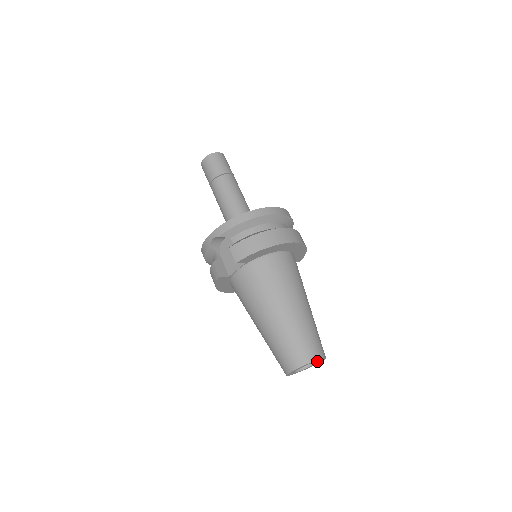
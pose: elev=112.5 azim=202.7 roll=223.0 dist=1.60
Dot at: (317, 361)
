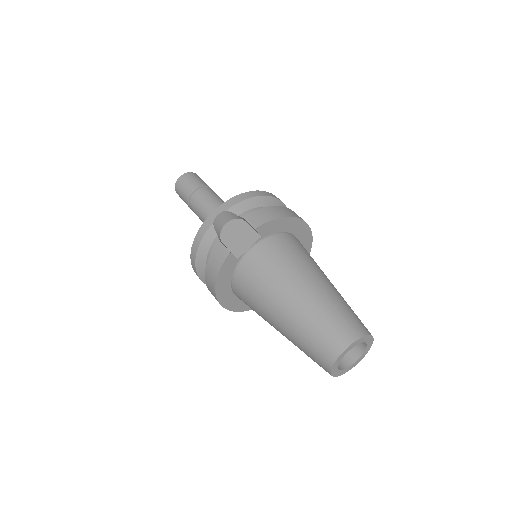
Dot at: (360, 354)
